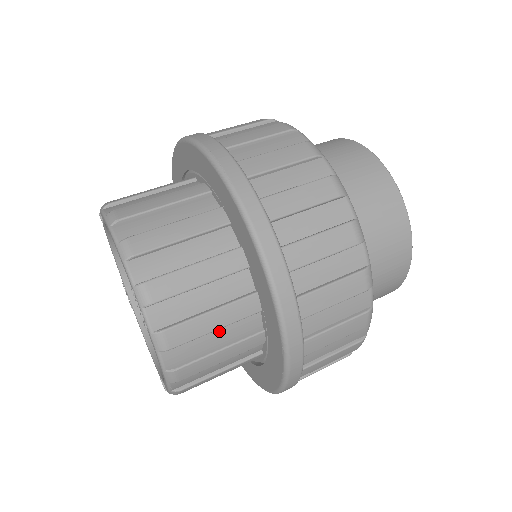
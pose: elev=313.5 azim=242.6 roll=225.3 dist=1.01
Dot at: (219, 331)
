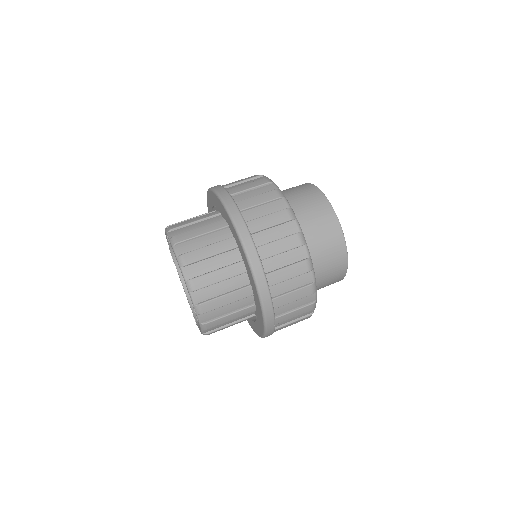
Dot at: (233, 319)
